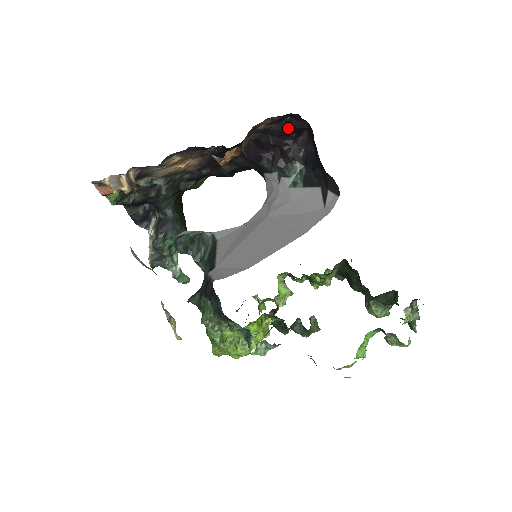
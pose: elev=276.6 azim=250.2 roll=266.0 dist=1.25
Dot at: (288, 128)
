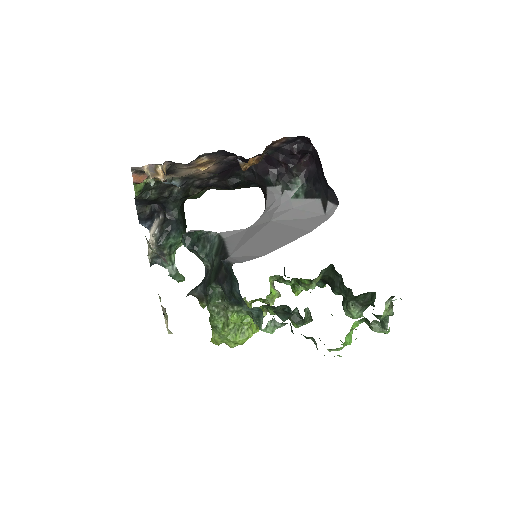
Dot at: (297, 149)
